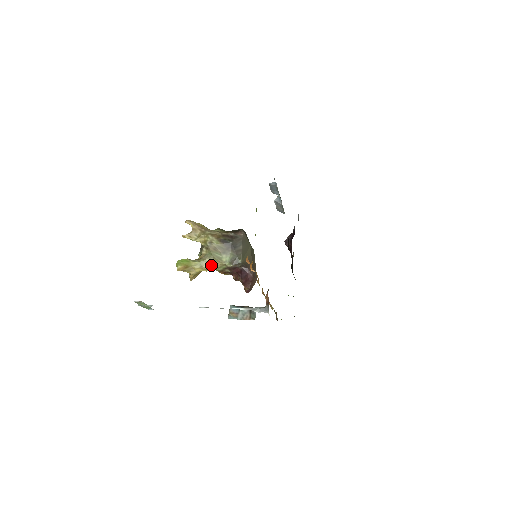
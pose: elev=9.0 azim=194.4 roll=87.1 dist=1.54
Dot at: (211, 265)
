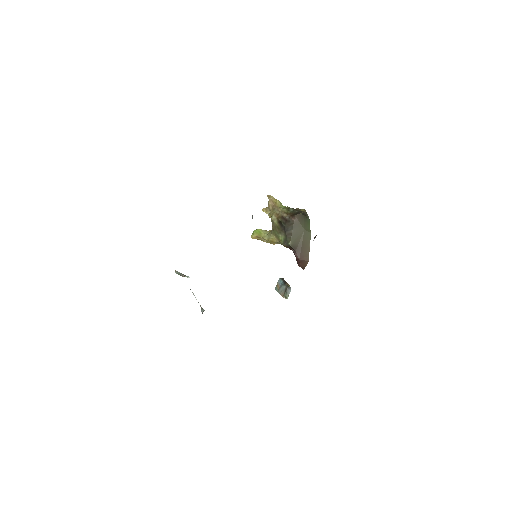
Dot at: (274, 240)
